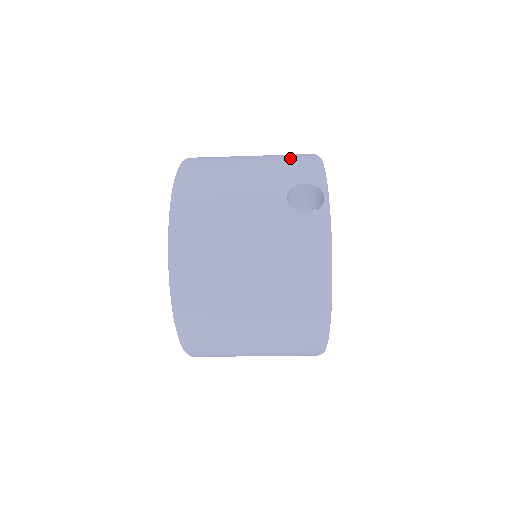
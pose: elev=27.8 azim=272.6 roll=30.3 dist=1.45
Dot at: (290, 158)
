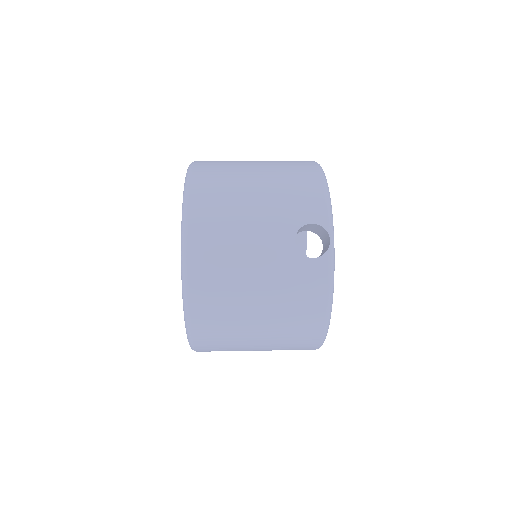
Dot at: (296, 183)
